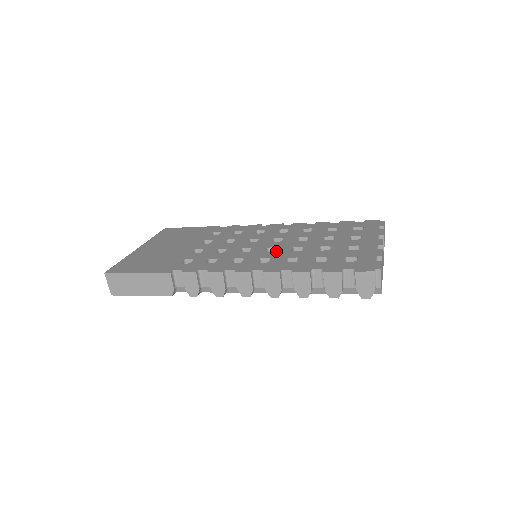
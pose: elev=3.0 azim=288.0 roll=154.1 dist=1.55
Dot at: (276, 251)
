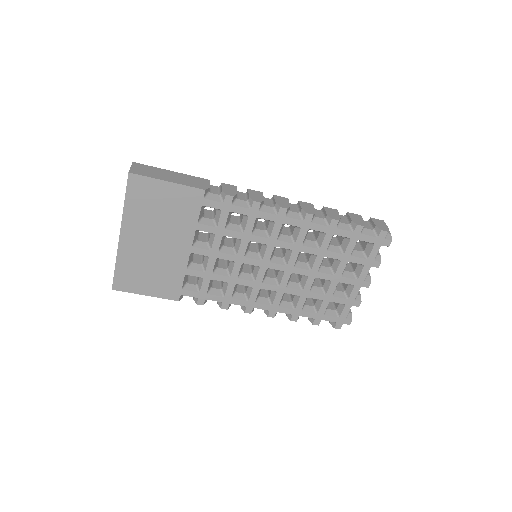
Dot at: occluded
